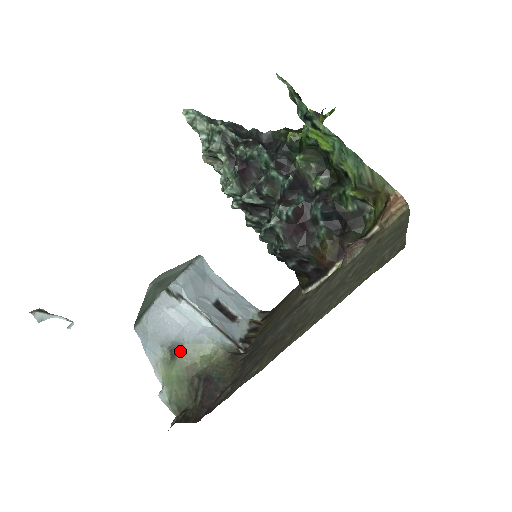
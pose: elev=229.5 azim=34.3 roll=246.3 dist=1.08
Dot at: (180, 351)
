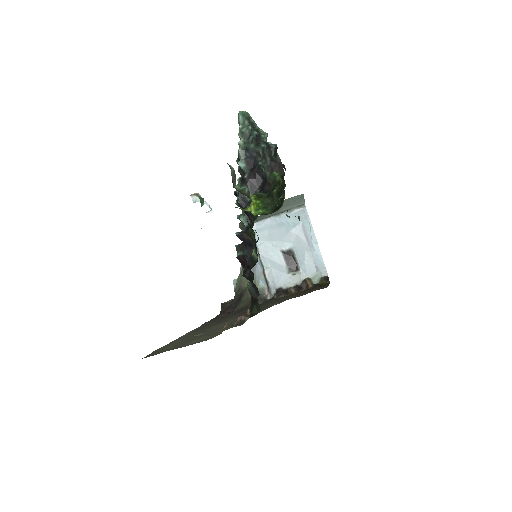
Dot at: occluded
